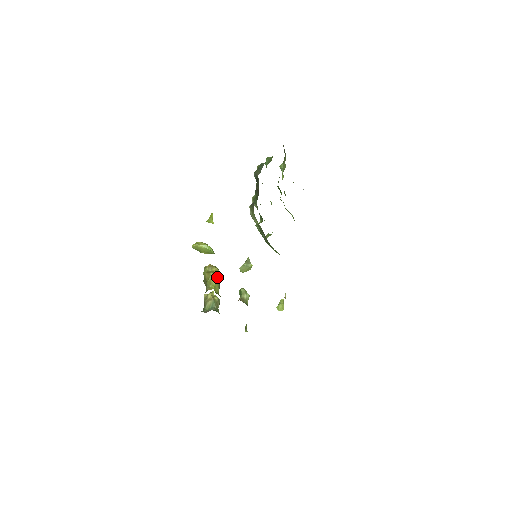
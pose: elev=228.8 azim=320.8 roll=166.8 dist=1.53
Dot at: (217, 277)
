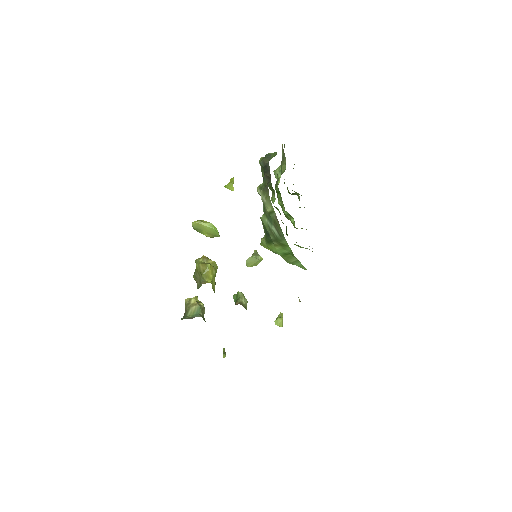
Dot at: (214, 271)
